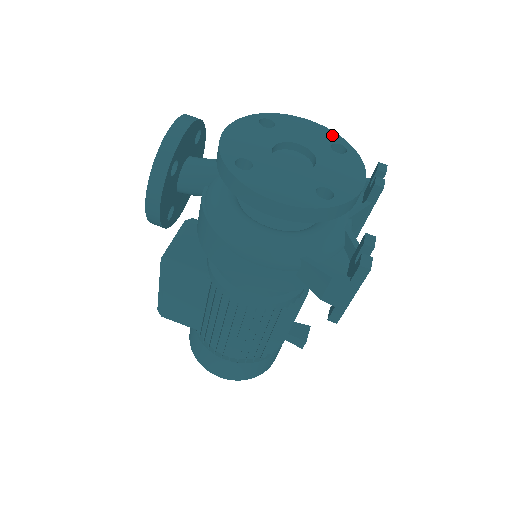
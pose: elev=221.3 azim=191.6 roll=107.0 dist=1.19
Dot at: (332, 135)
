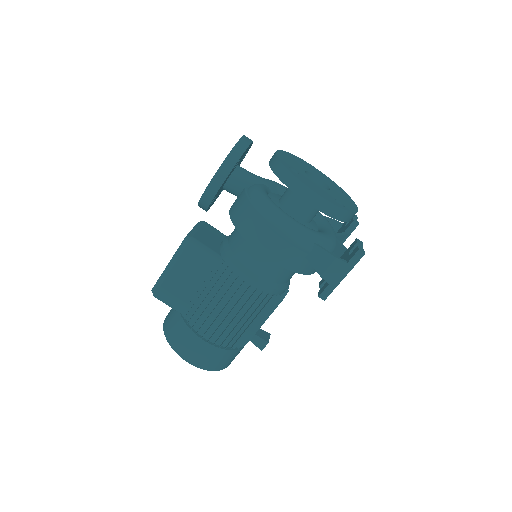
Dot at: (333, 182)
